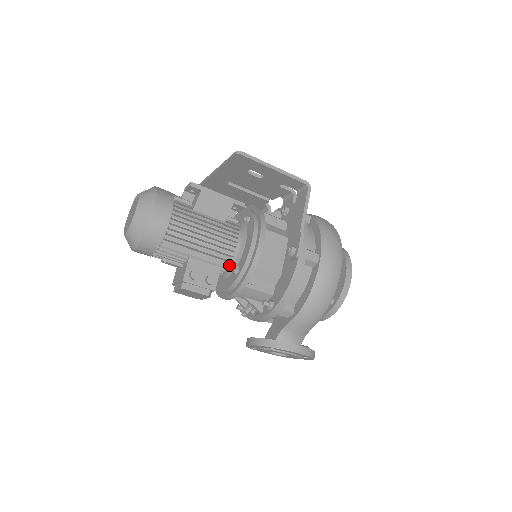
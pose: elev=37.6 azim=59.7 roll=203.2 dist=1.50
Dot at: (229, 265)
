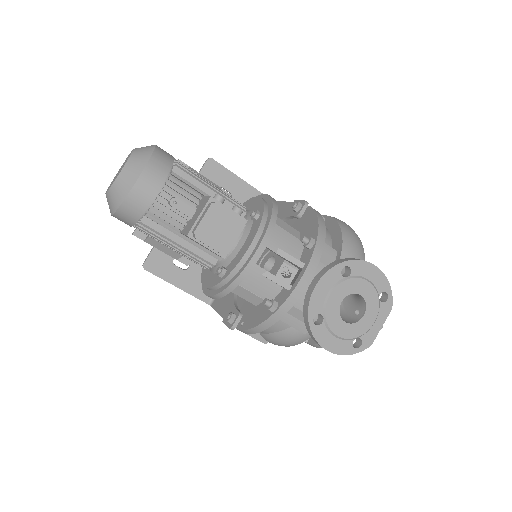
Dot at: occluded
